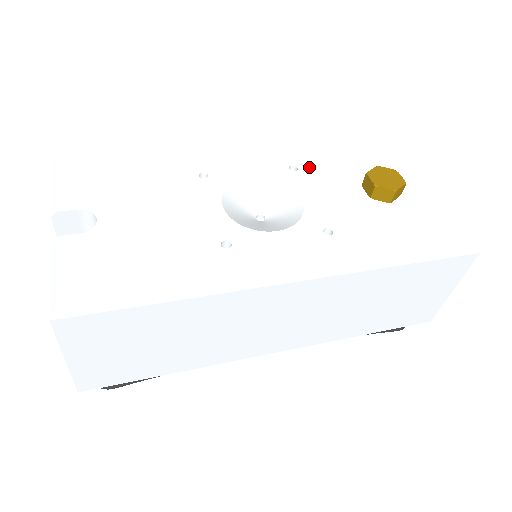
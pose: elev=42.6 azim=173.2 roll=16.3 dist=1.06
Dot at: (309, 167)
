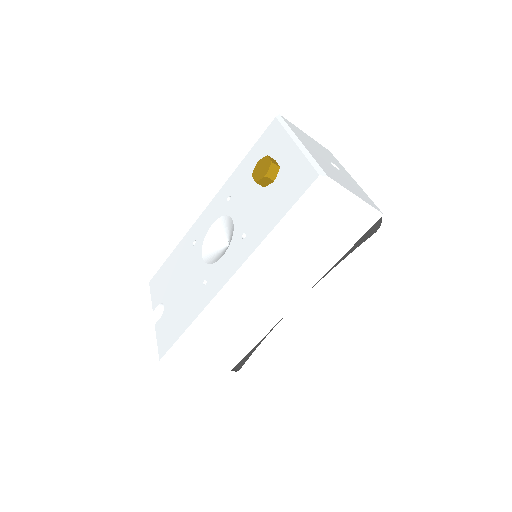
Dot at: (235, 190)
